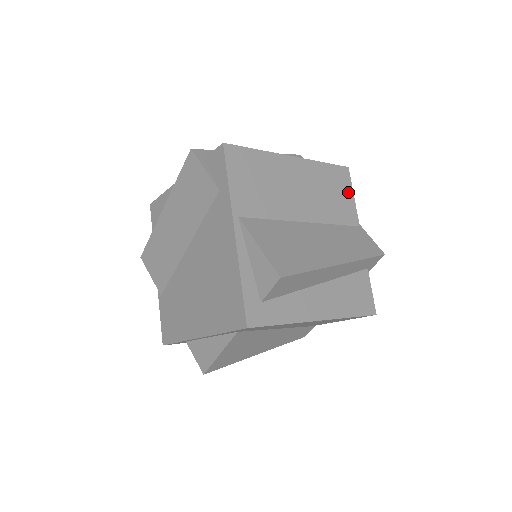
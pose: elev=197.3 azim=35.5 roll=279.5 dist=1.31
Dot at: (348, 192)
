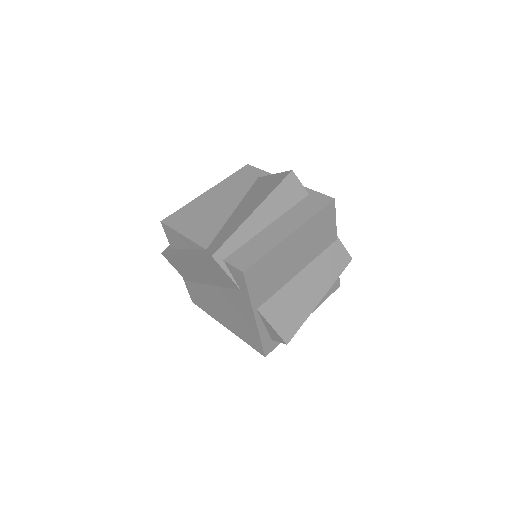
Dot at: (332, 221)
